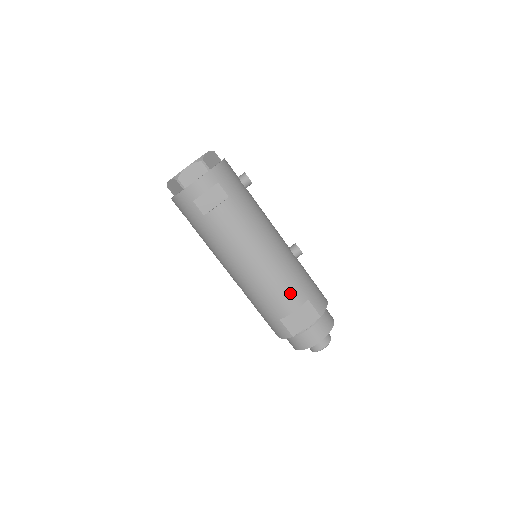
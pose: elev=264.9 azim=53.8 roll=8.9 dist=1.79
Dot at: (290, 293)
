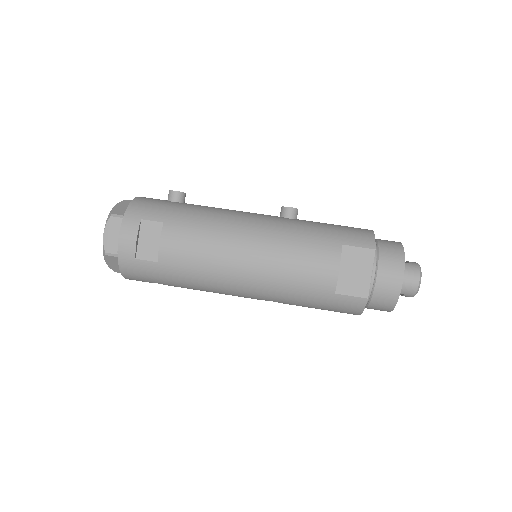
Dot at: (315, 256)
